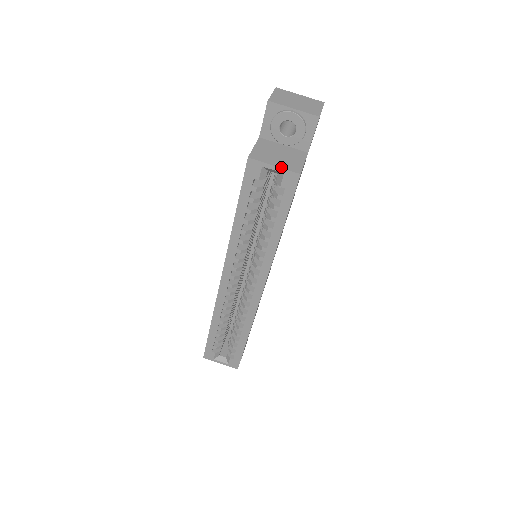
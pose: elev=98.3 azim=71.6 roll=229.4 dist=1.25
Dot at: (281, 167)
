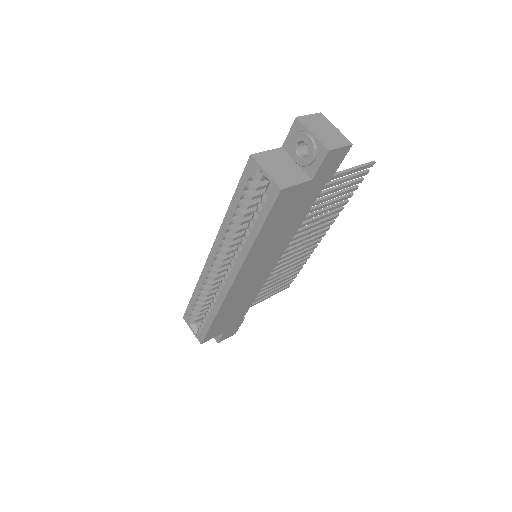
Dot at: (270, 176)
